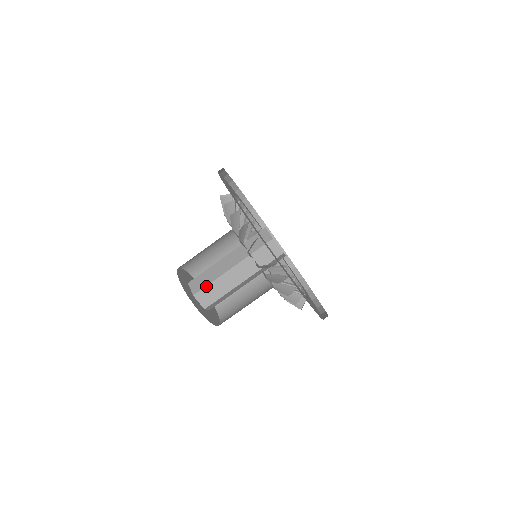
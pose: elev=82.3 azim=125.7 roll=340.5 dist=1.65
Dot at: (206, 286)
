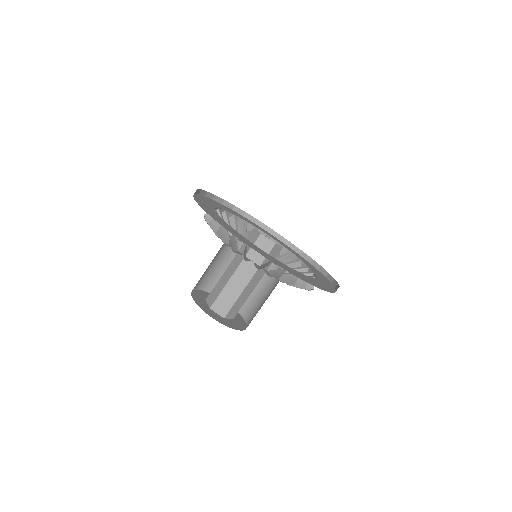
Dot at: (218, 296)
